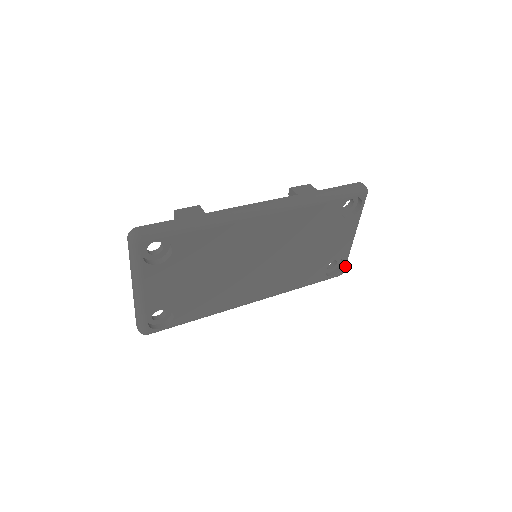
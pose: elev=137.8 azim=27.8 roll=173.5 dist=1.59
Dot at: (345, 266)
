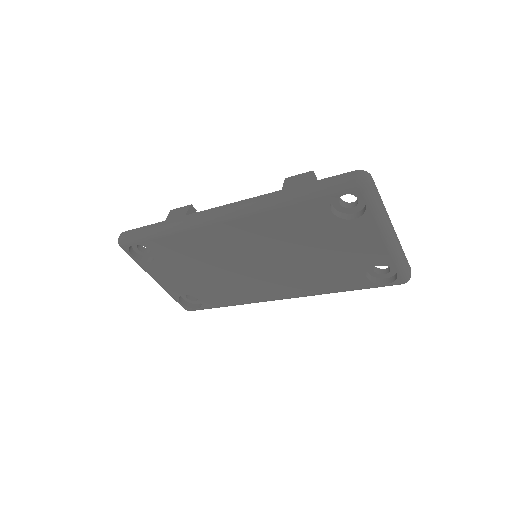
Dot at: (403, 274)
